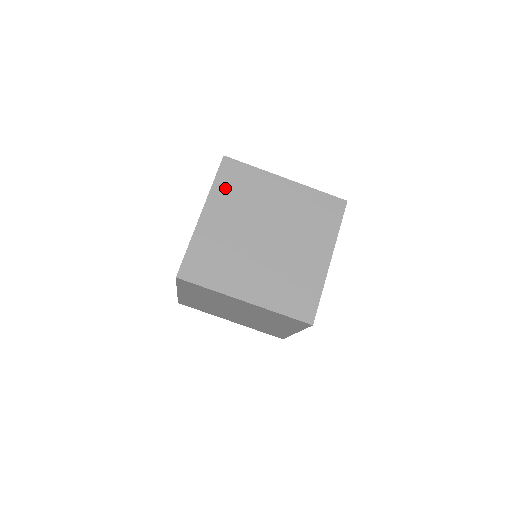
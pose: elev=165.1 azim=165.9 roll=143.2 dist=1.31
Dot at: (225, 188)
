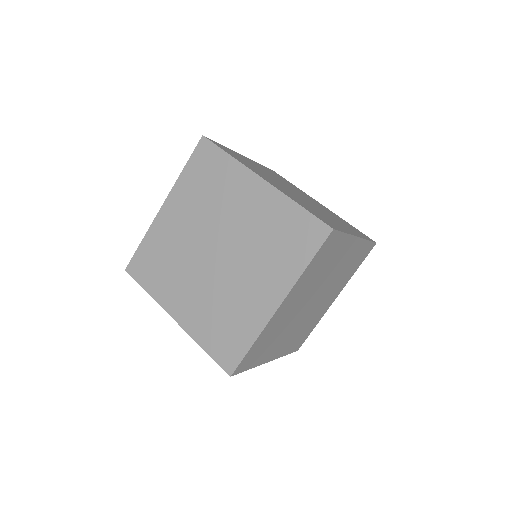
Dot at: (192, 179)
